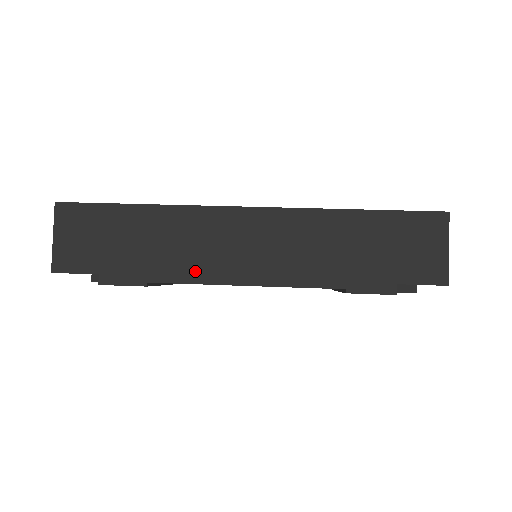
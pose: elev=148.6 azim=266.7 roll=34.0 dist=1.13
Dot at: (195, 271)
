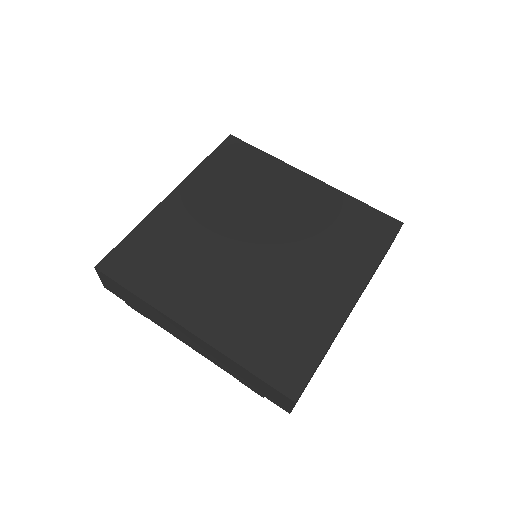
Dot at: (167, 329)
